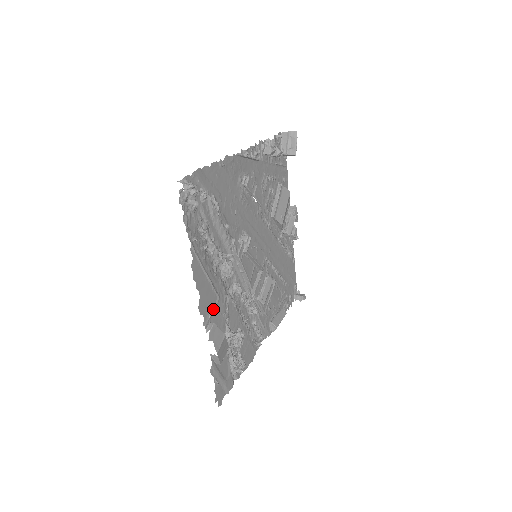
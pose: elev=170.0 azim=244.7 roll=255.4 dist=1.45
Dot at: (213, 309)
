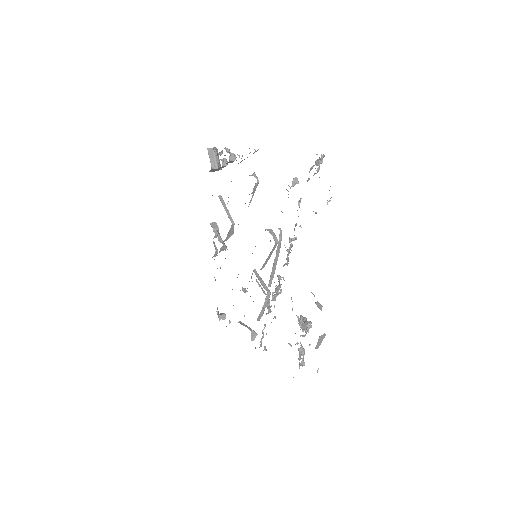
Dot at: occluded
